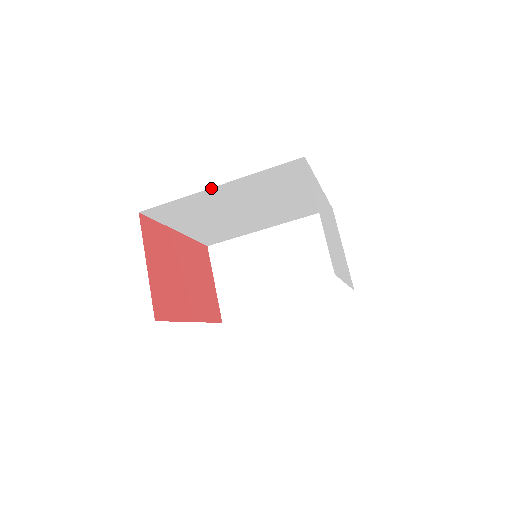
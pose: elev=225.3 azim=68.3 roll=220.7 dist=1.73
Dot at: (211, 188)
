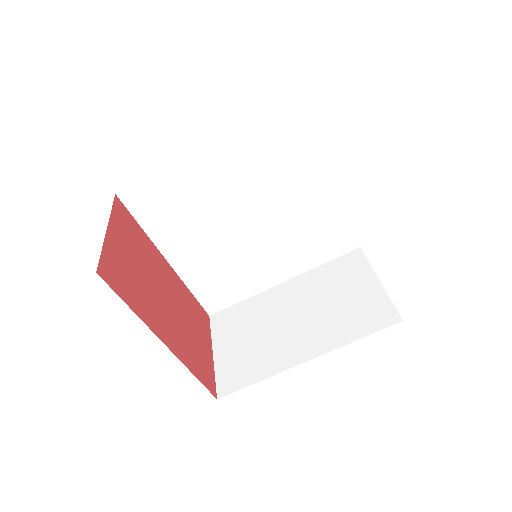
Dot at: (198, 152)
